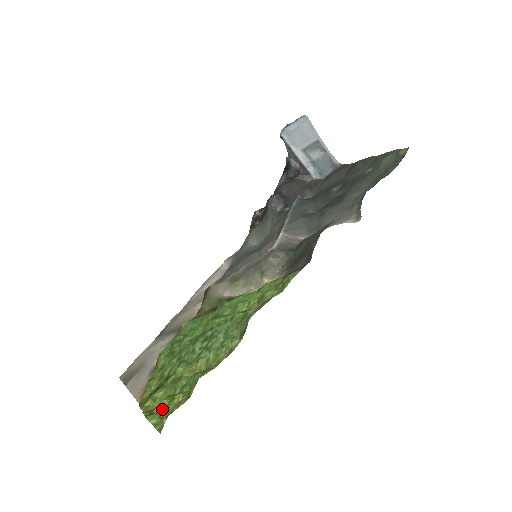
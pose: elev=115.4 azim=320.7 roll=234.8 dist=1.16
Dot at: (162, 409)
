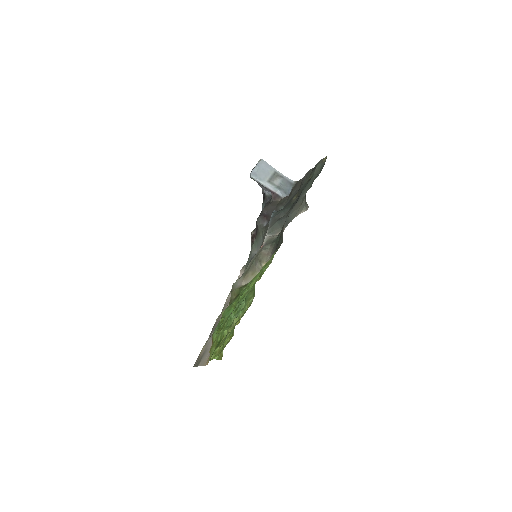
Dot at: (220, 351)
